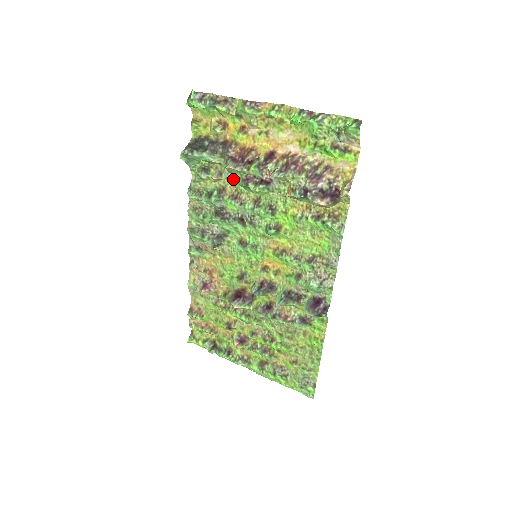
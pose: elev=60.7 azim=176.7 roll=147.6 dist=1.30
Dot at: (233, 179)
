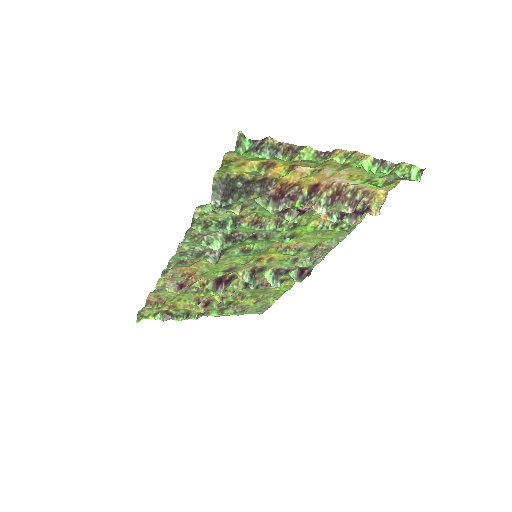
Dot at: (259, 209)
